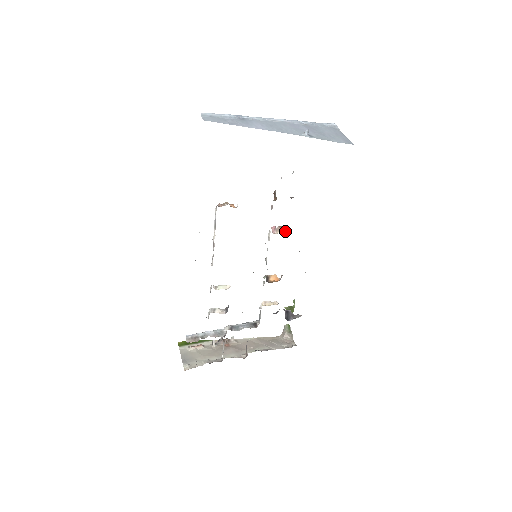
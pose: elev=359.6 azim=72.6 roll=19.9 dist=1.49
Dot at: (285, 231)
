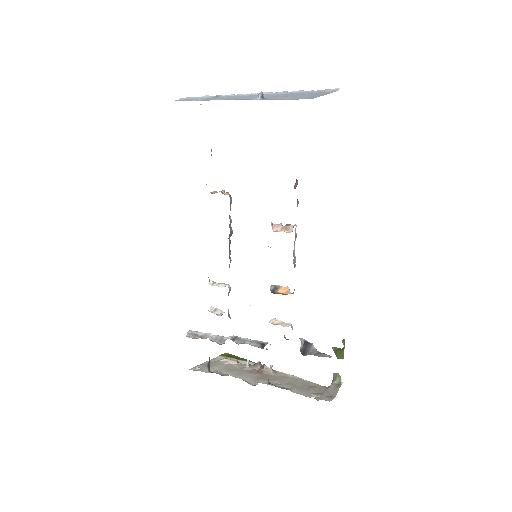
Dot at: (291, 230)
